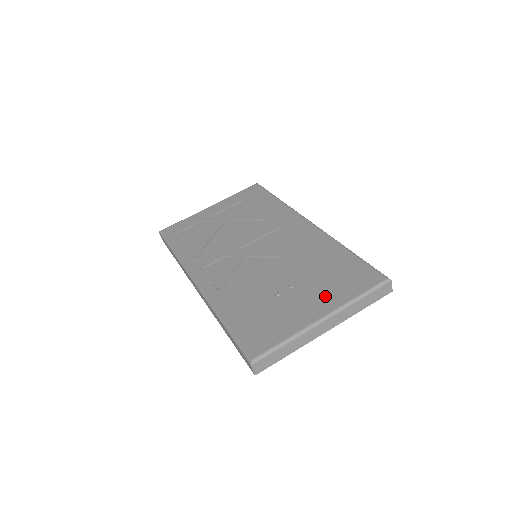
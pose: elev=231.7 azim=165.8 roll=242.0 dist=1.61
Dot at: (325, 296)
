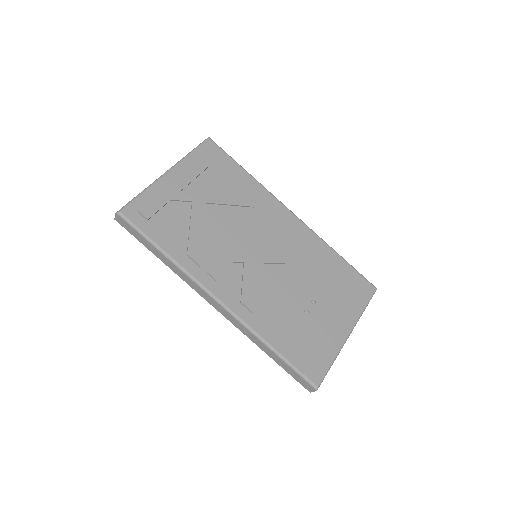
Dot at: (343, 311)
